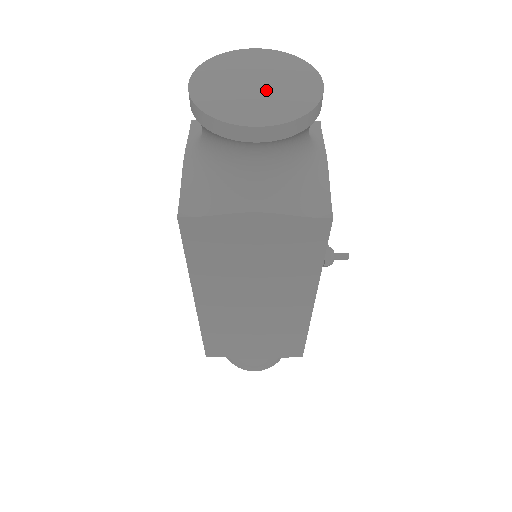
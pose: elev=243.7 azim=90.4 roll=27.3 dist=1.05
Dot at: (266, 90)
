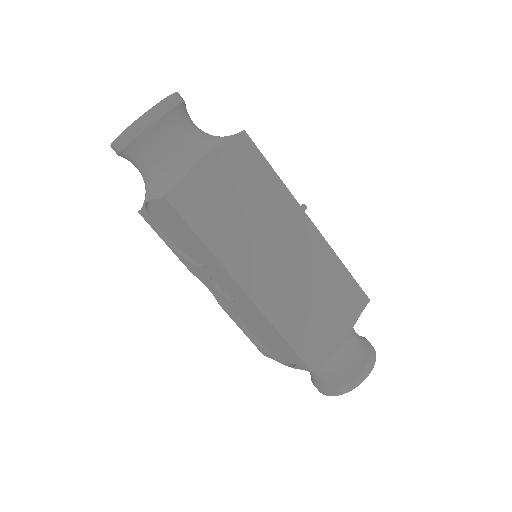
Dot at: occluded
